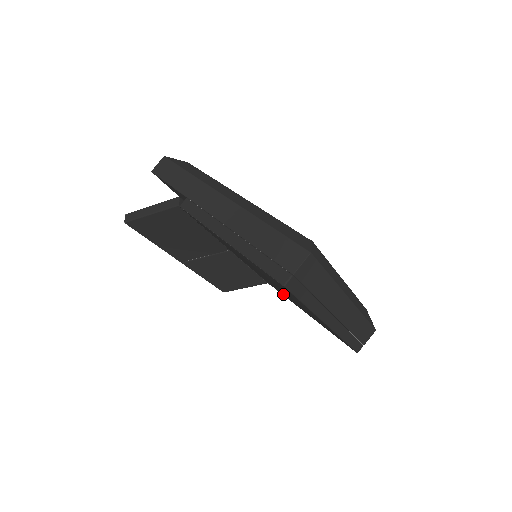
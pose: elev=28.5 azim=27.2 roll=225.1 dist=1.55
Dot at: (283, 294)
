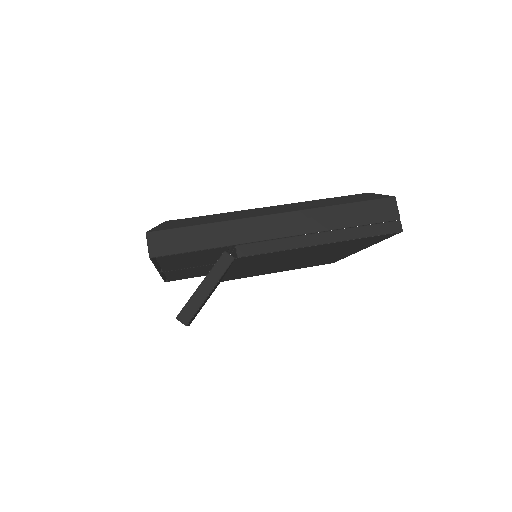
Dot at: (260, 273)
